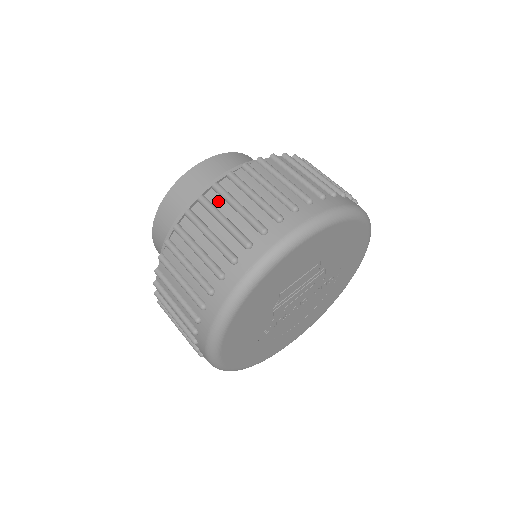
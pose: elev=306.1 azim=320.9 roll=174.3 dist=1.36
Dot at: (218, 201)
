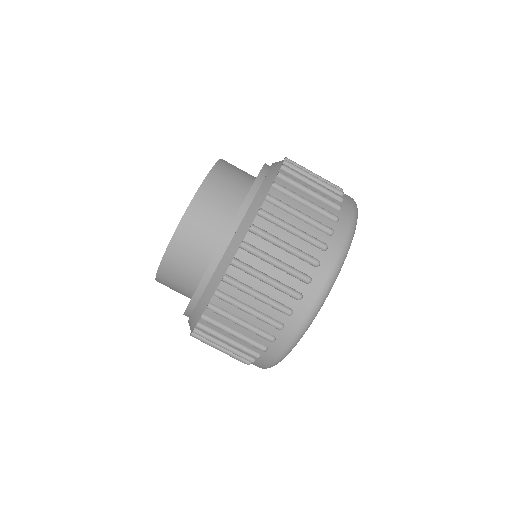
Dot at: occluded
